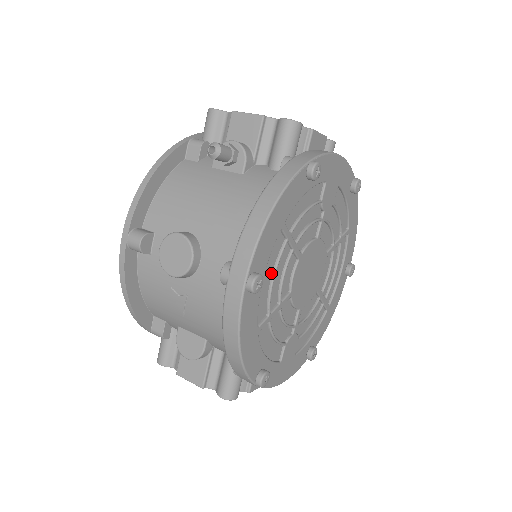
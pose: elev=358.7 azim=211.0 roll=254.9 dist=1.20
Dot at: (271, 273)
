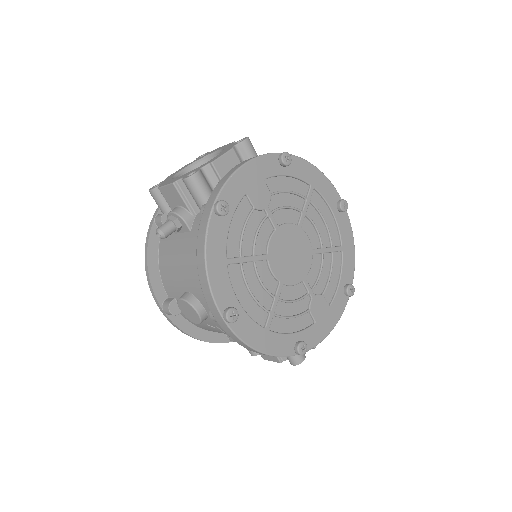
Dot at: (246, 291)
